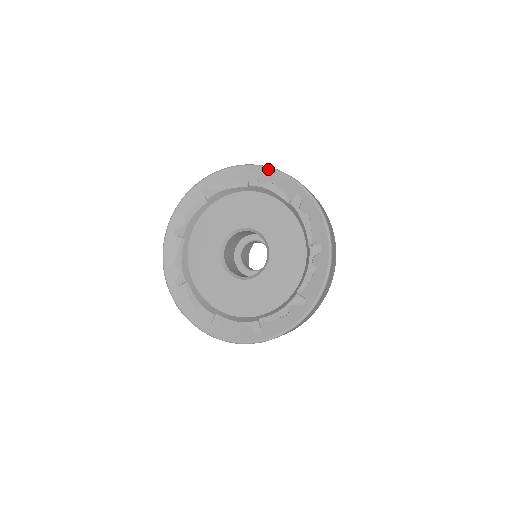
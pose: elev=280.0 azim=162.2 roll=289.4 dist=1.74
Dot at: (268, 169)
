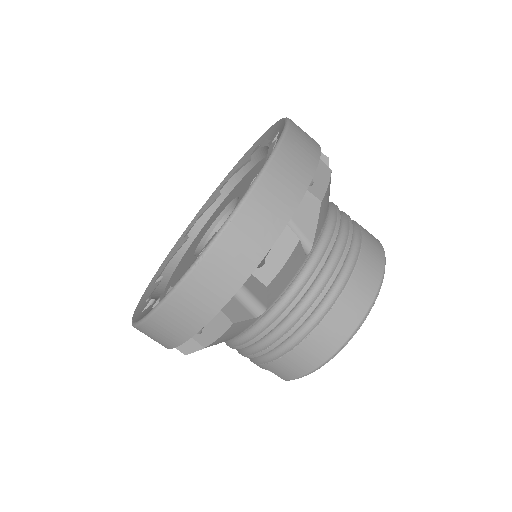
Dot at: (285, 123)
